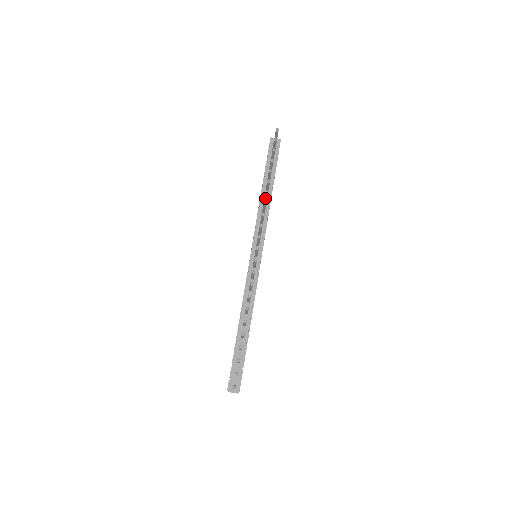
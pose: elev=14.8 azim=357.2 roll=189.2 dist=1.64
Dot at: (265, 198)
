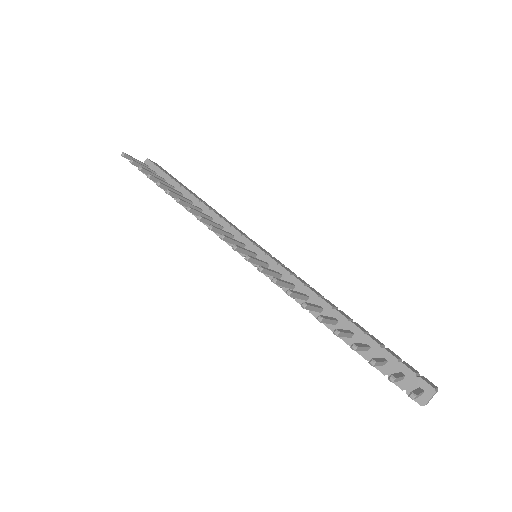
Dot at: occluded
